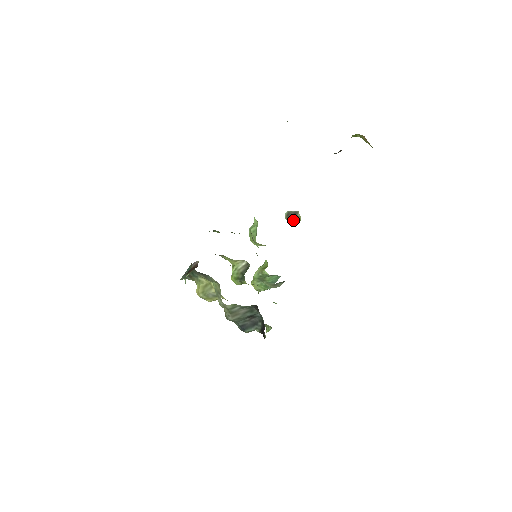
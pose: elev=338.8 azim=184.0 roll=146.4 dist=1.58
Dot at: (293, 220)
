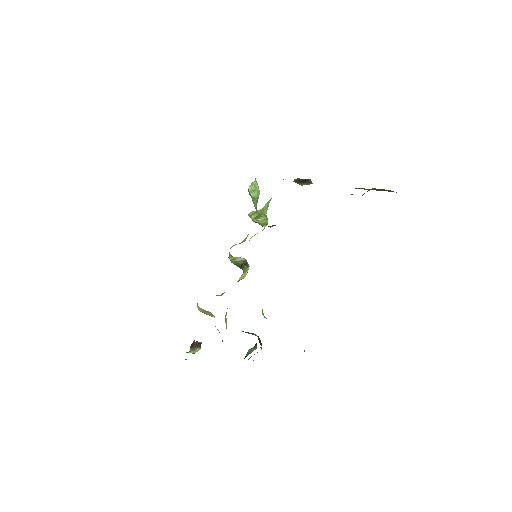
Dot at: (302, 183)
